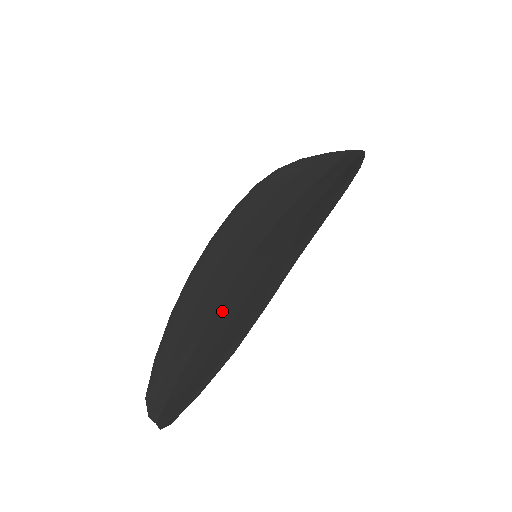
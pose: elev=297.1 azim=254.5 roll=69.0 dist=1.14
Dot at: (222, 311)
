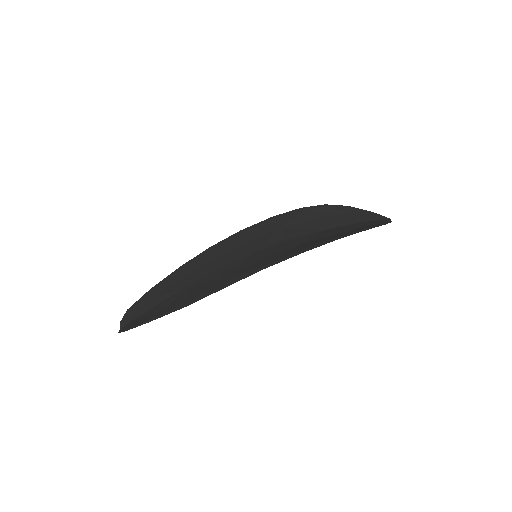
Dot at: (205, 279)
